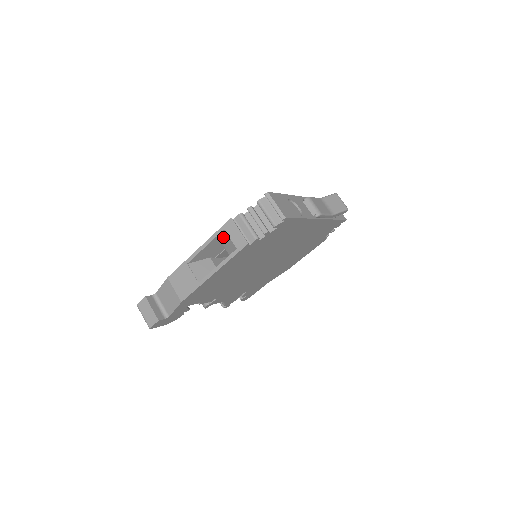
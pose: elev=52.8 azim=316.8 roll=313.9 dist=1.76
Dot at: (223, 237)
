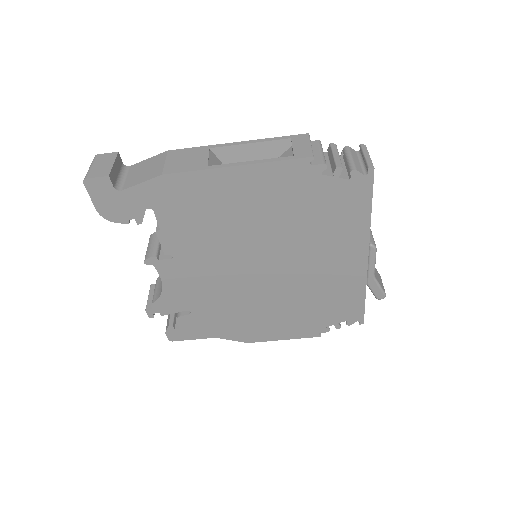
Dot at: (276, 154)
